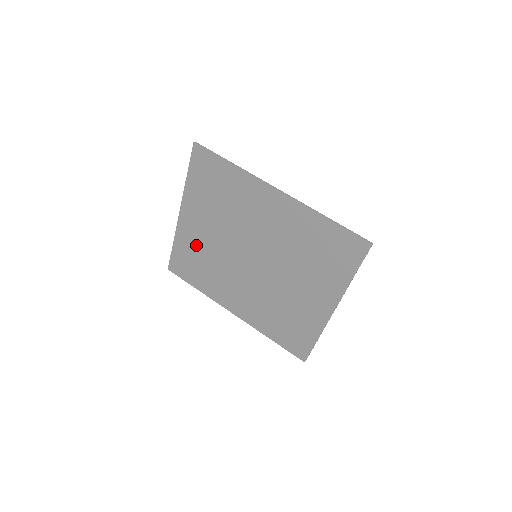
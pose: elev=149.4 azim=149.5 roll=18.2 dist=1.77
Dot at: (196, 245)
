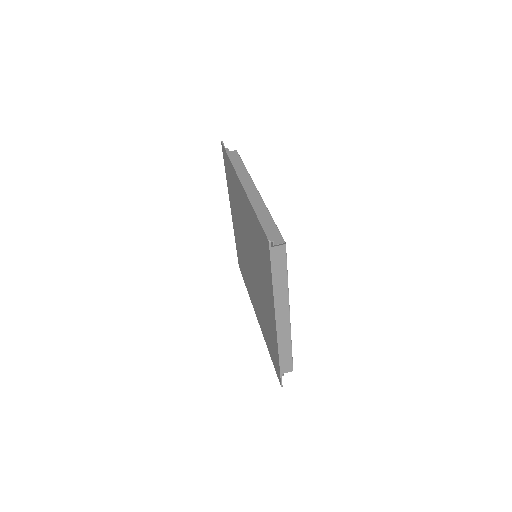
Dot at: (238, 242)
